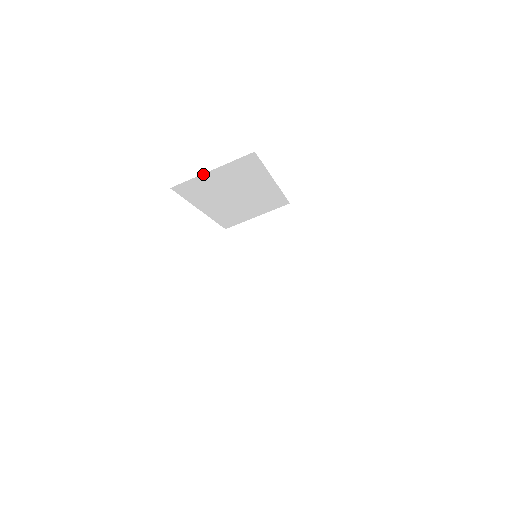
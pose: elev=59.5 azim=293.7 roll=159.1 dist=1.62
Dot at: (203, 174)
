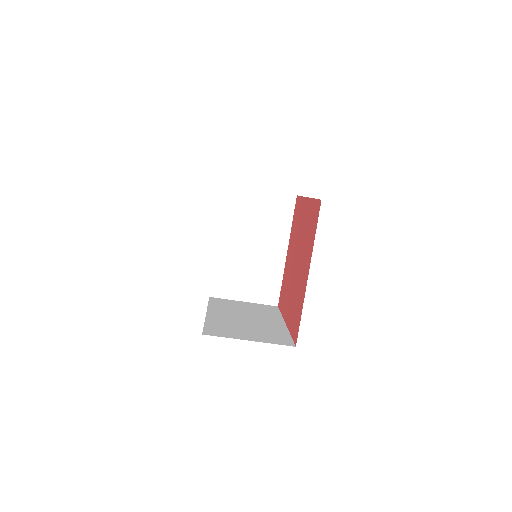
Dot at: occluded
